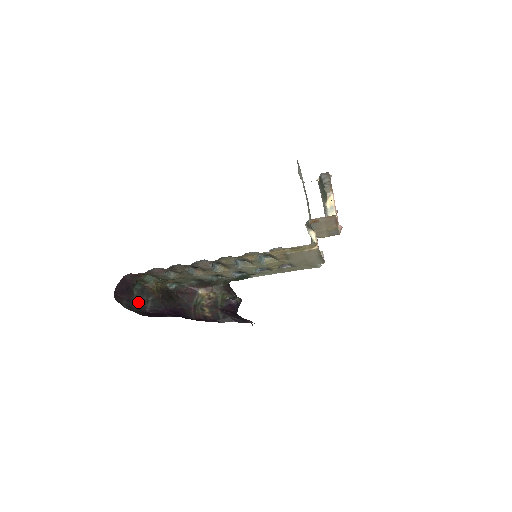
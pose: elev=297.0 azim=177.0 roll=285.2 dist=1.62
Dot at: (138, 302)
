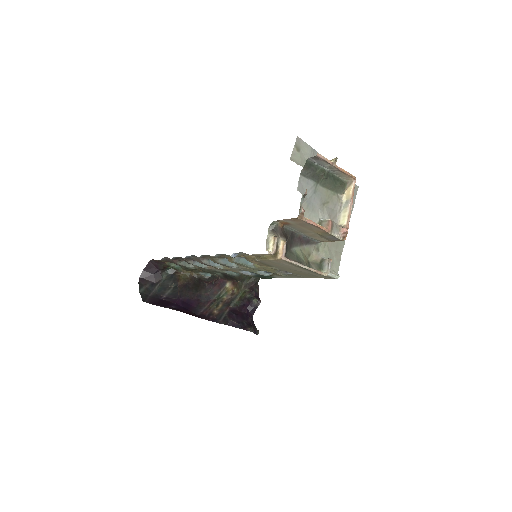
Dot at: (161, 287)
